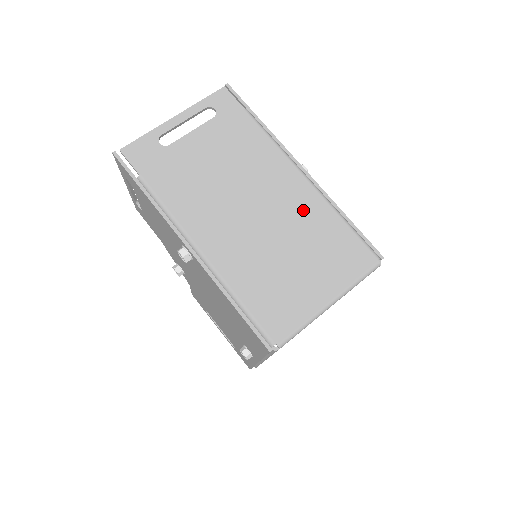
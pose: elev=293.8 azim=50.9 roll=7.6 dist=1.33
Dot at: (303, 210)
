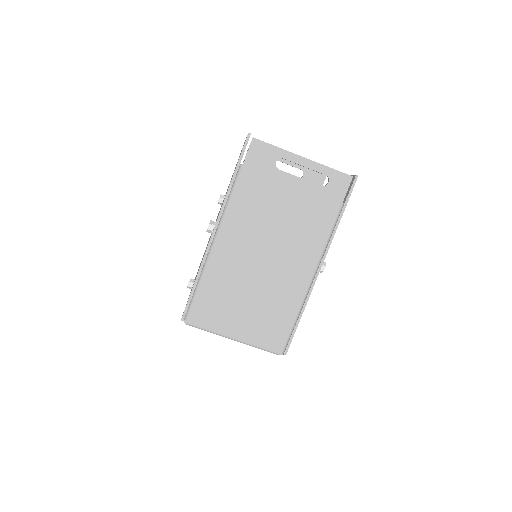
Dot at: (287, 289)
